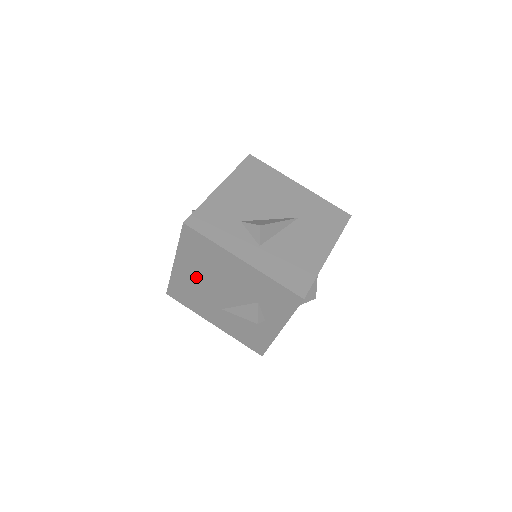
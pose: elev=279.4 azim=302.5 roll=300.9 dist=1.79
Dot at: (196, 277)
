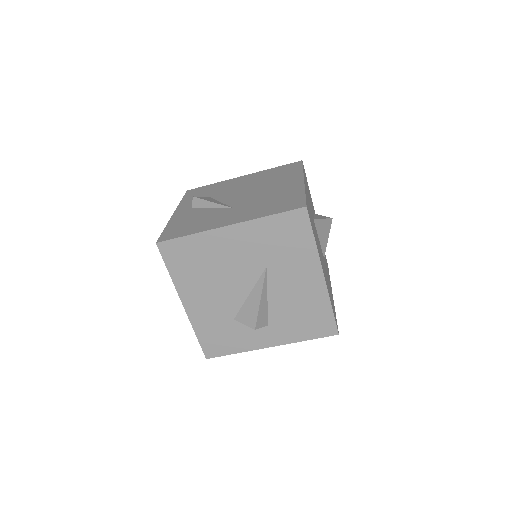
Dot at: occluded
